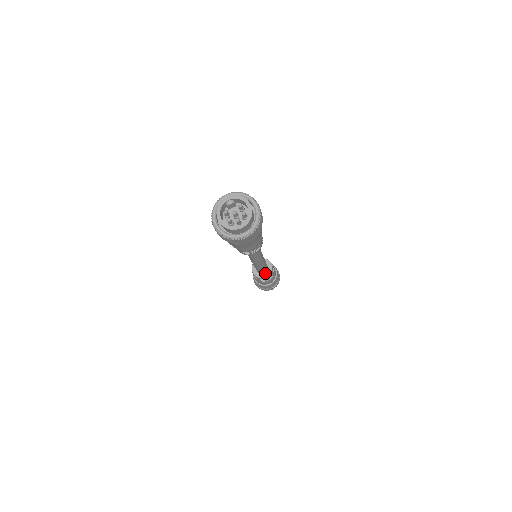
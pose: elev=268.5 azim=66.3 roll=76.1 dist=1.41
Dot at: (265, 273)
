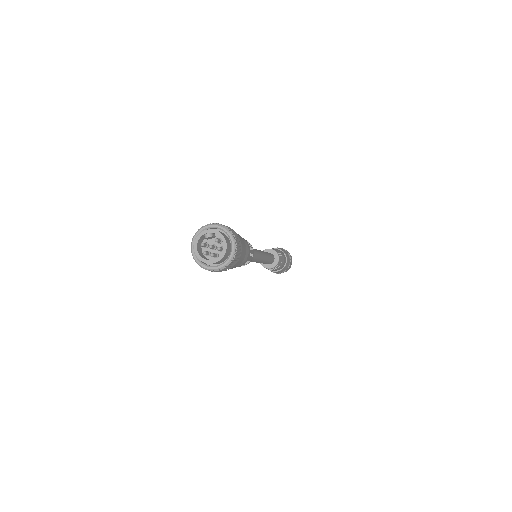
Dot at: (271, 264)
